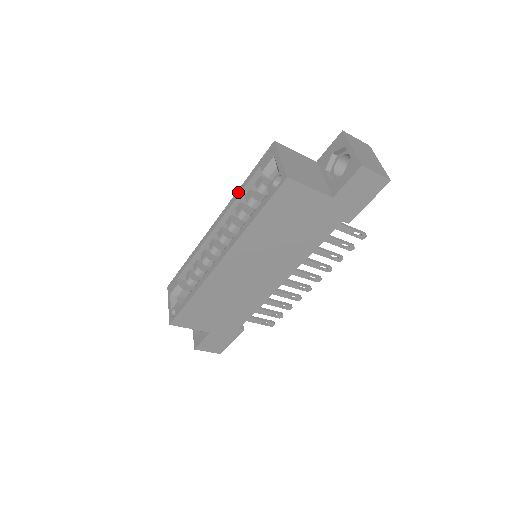
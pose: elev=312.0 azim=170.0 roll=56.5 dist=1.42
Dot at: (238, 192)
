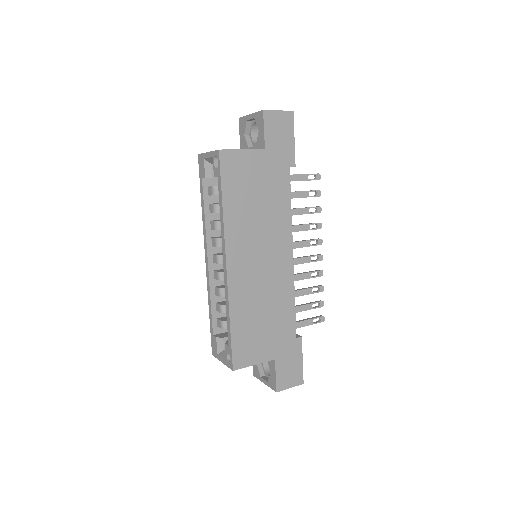
Dot at: (203, 214)
